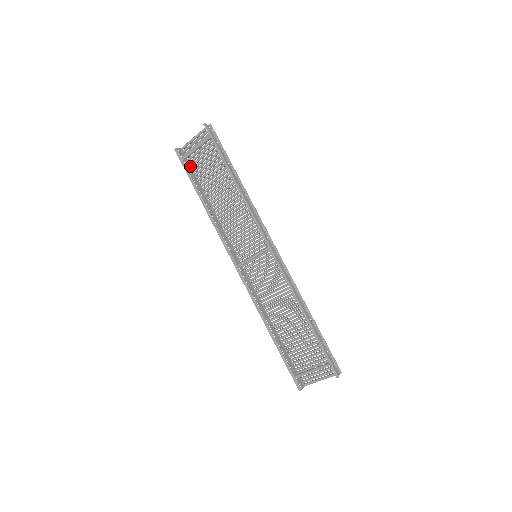
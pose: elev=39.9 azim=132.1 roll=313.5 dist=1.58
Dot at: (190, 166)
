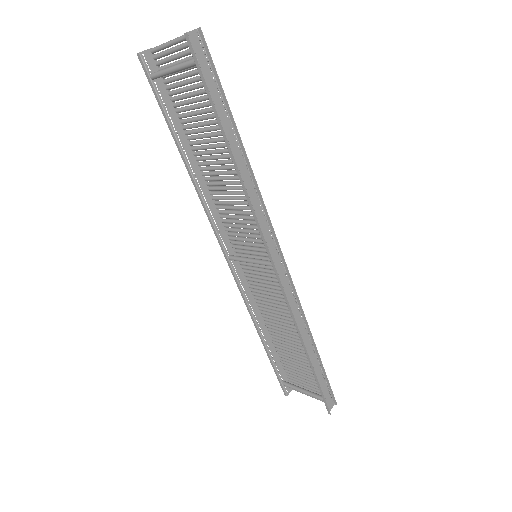
Dot at: (166, 88)
